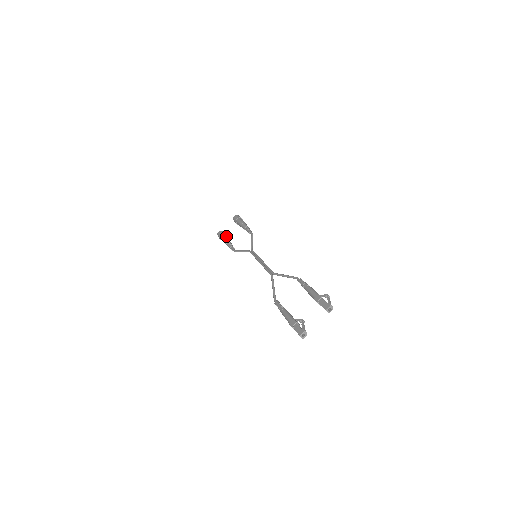
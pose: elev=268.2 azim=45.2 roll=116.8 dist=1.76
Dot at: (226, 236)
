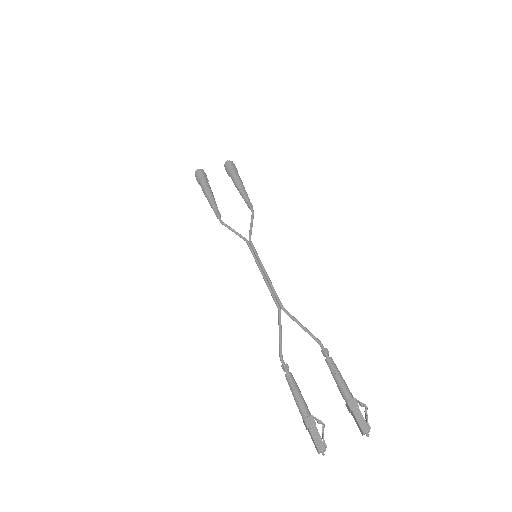
Dot at: (209, 185)
